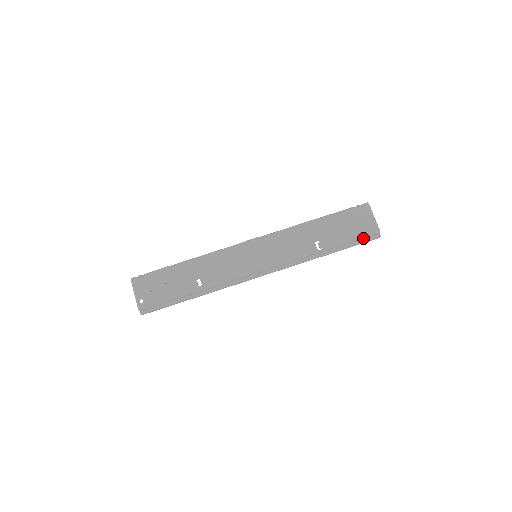
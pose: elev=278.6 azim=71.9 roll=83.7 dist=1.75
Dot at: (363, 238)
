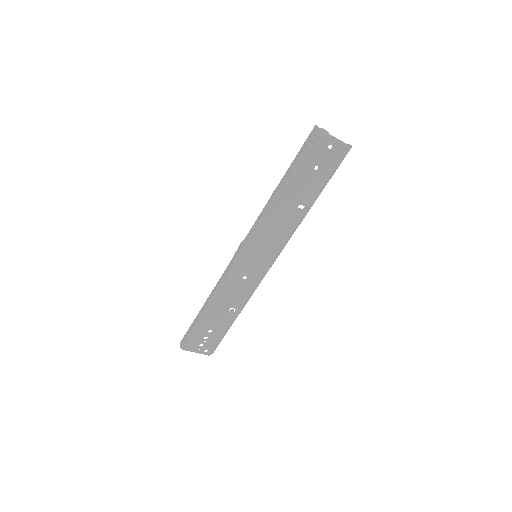
Dot at: (337, 164)
